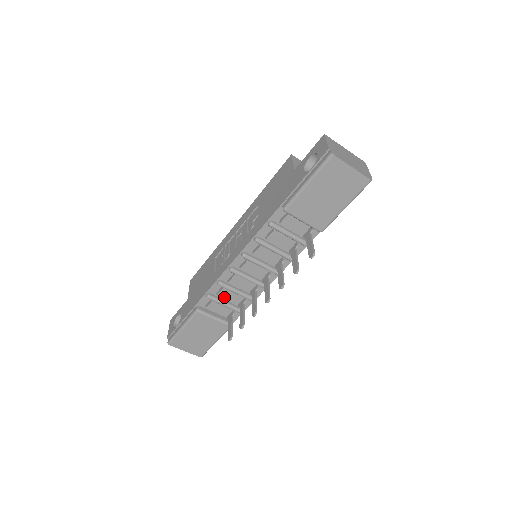
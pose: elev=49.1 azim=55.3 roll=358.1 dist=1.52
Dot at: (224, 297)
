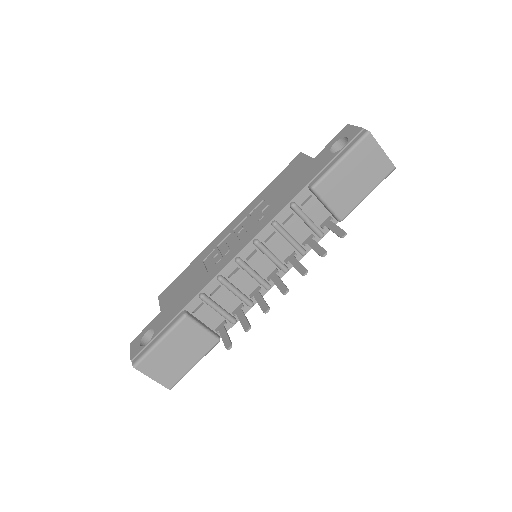
Dot at: (219, 300)
